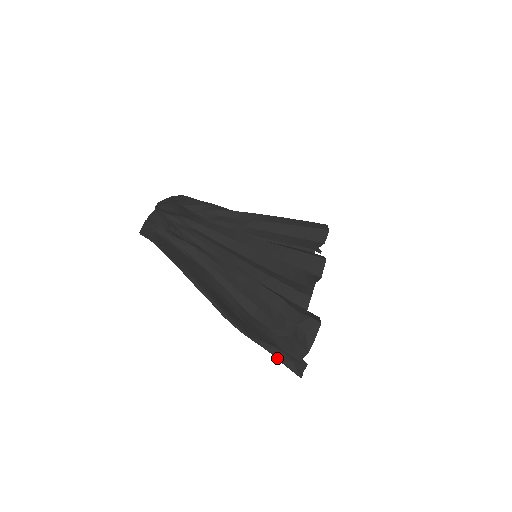
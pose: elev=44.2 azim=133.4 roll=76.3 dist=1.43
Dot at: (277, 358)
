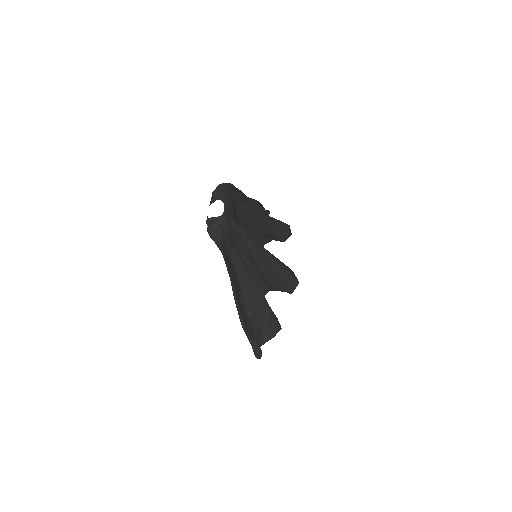
Dot at: (253, 347)
